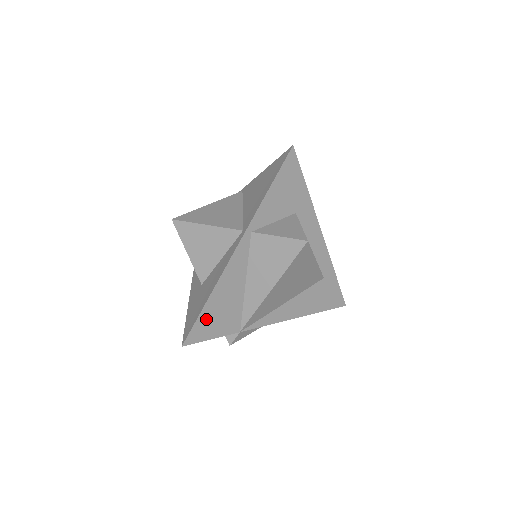
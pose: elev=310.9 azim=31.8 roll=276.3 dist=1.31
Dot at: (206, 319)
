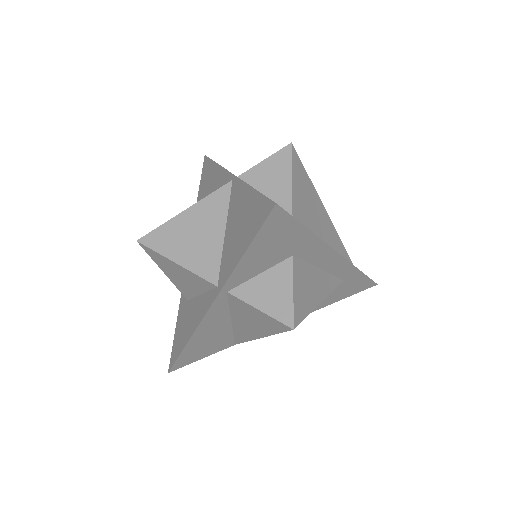
Dot at: (189, 353)
